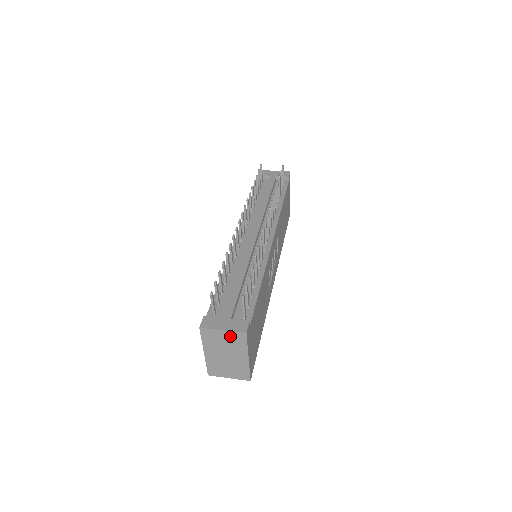
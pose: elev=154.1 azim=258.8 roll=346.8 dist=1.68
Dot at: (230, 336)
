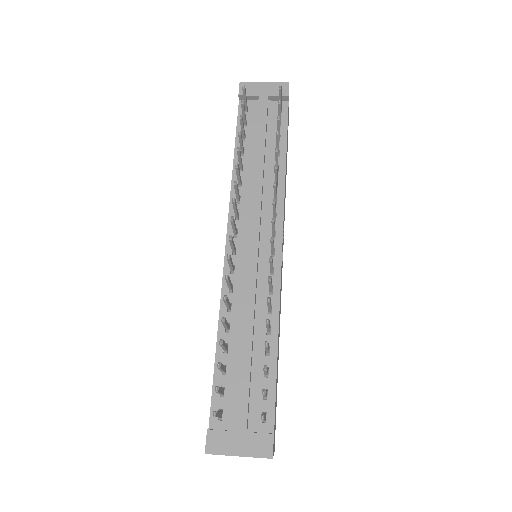
Dot at: occluded
